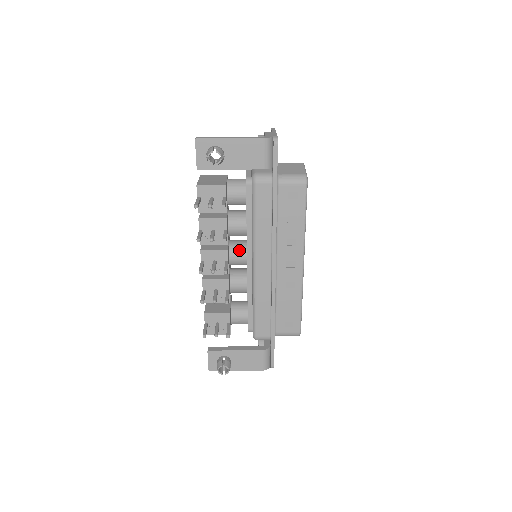
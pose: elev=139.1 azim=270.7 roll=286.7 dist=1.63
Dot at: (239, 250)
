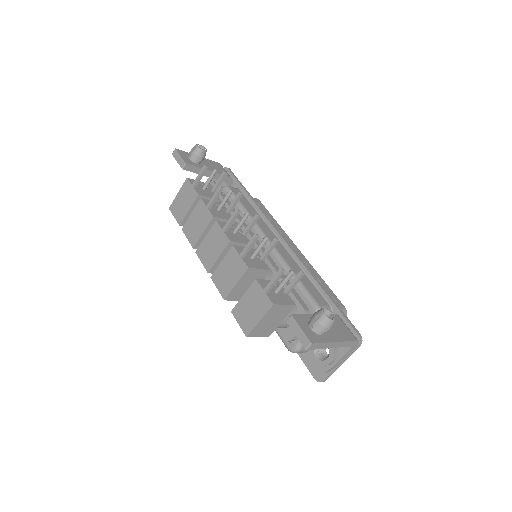
Dot at: occluded
